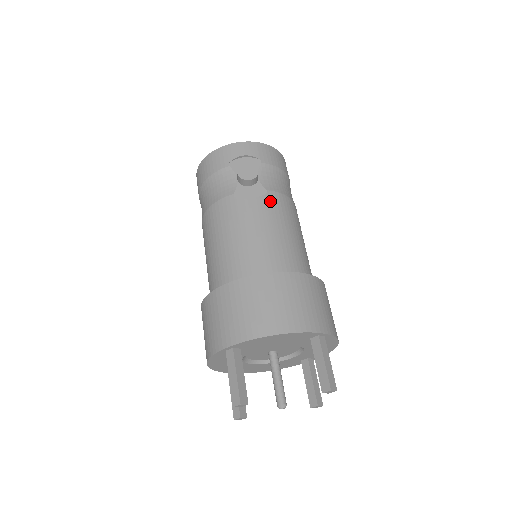
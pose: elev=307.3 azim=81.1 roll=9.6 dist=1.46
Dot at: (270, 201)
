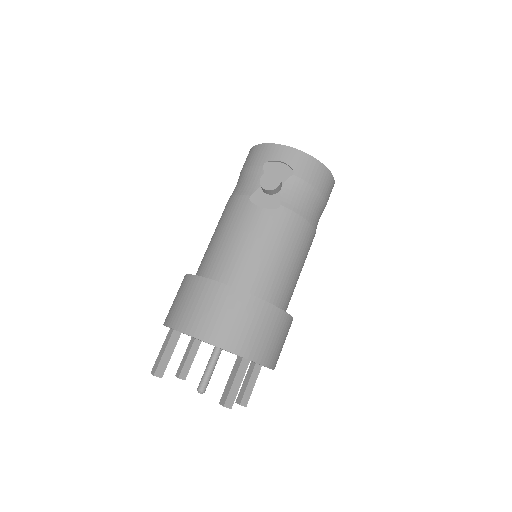
Dot at: (277, 217)
